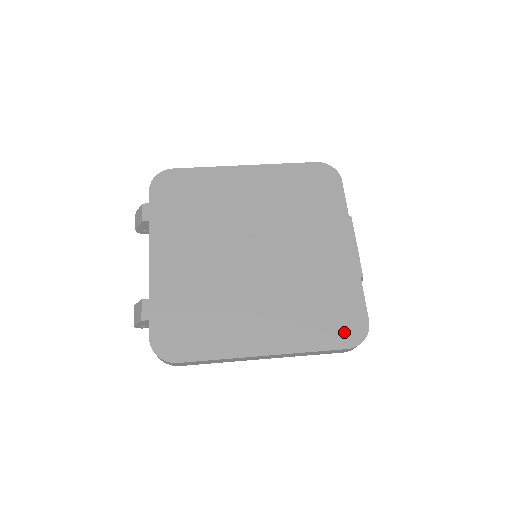
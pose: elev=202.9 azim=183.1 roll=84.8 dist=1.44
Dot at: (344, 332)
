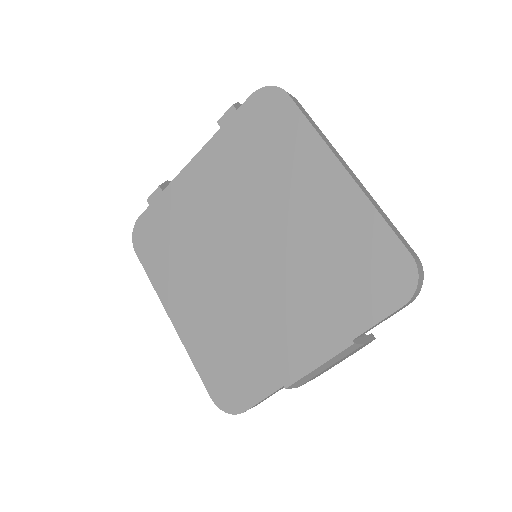
Dot at: (222, 388)
